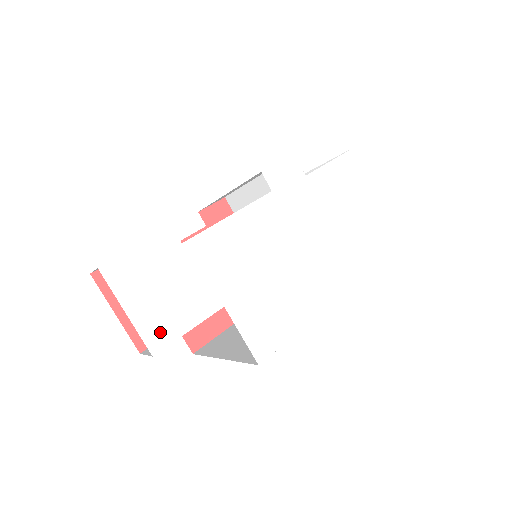
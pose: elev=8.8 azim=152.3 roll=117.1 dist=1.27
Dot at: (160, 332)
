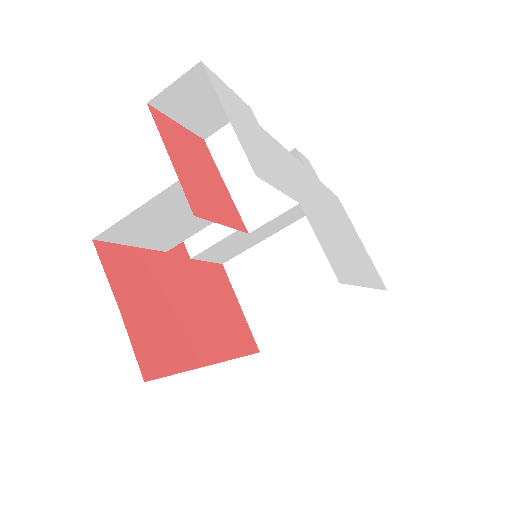
Dot at: (257, 164)
